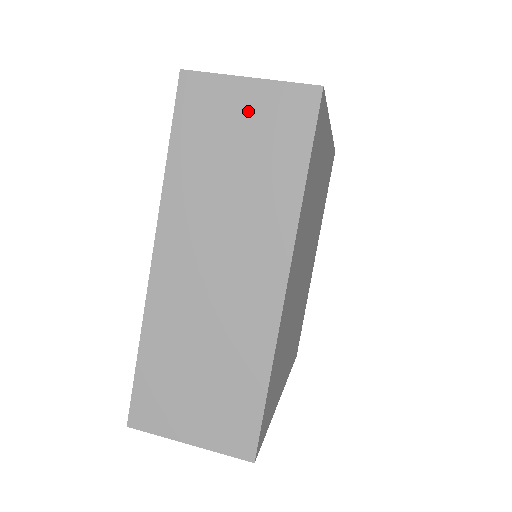
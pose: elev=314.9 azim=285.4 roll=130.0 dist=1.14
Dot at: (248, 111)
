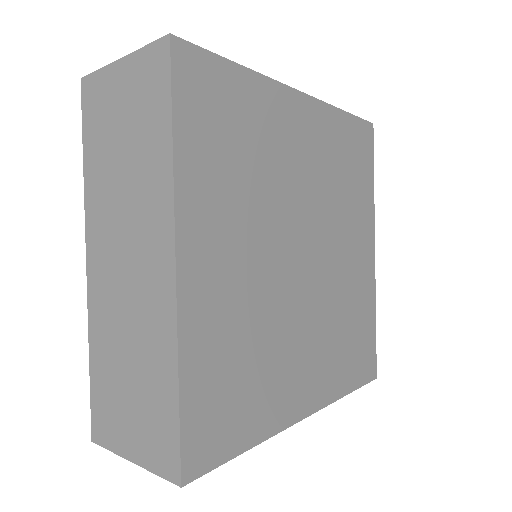
Dot at: occluded
